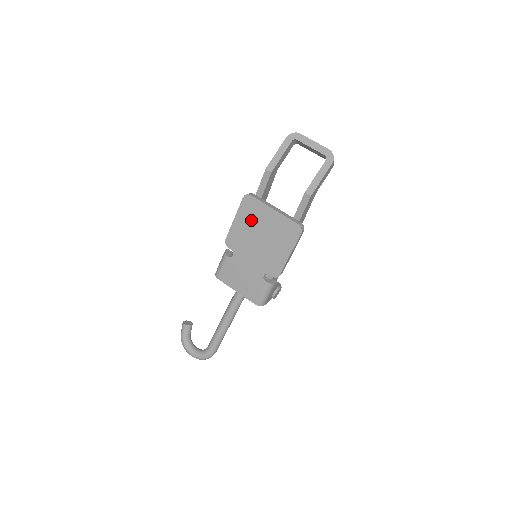
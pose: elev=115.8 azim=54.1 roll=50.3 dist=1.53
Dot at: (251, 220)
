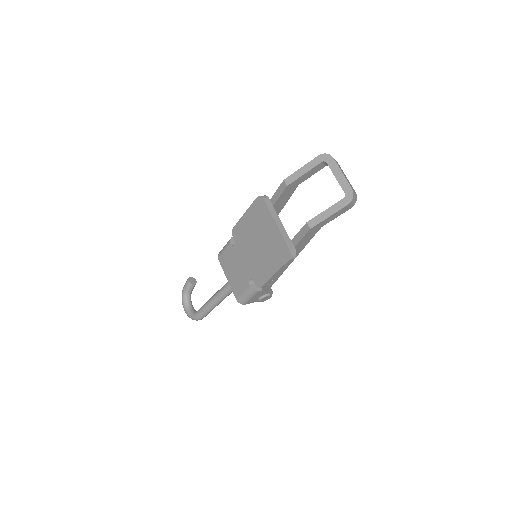
Dot at: (256, 222)
